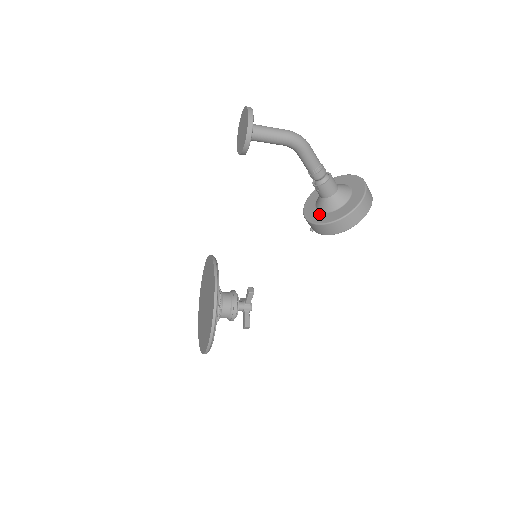
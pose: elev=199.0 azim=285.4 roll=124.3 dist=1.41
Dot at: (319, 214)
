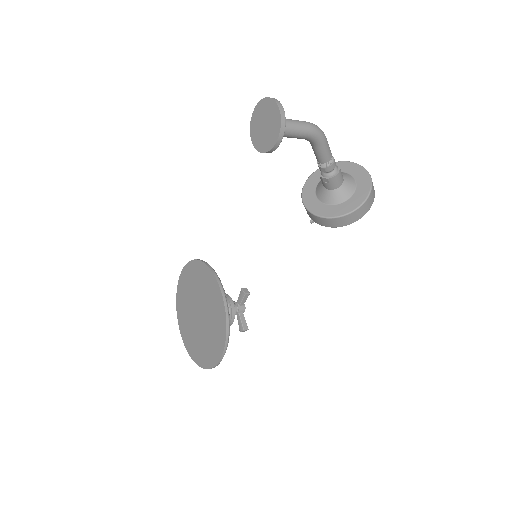
Dot at: (325, 206)
